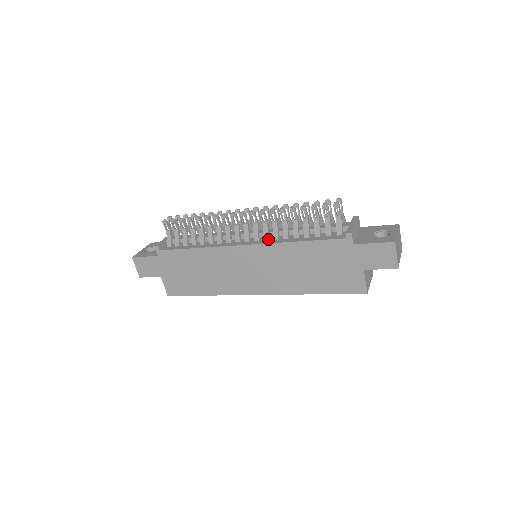
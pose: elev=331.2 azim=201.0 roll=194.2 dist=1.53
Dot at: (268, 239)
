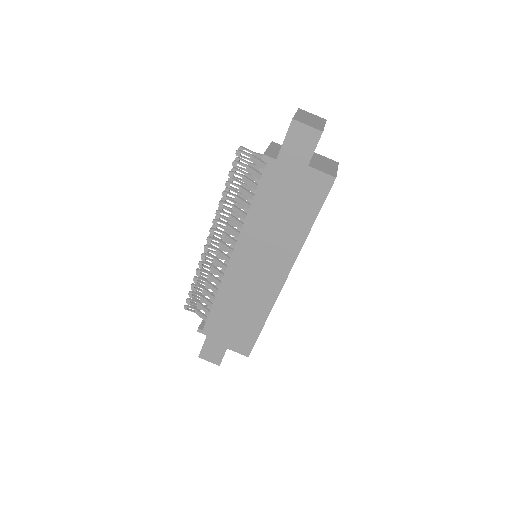
Dot at: (239, 233)
